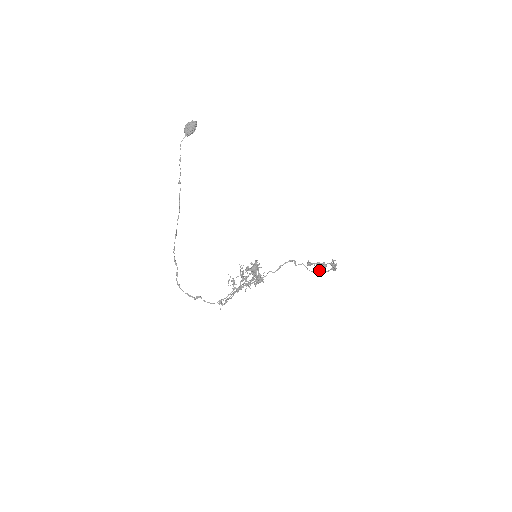
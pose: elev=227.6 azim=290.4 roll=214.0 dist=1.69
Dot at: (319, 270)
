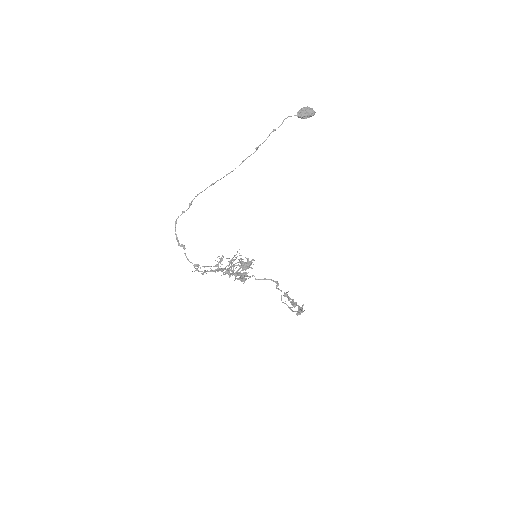
Dot at: (288, 306)
